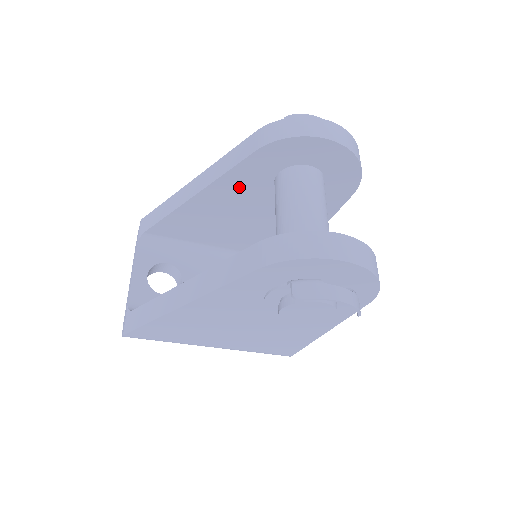
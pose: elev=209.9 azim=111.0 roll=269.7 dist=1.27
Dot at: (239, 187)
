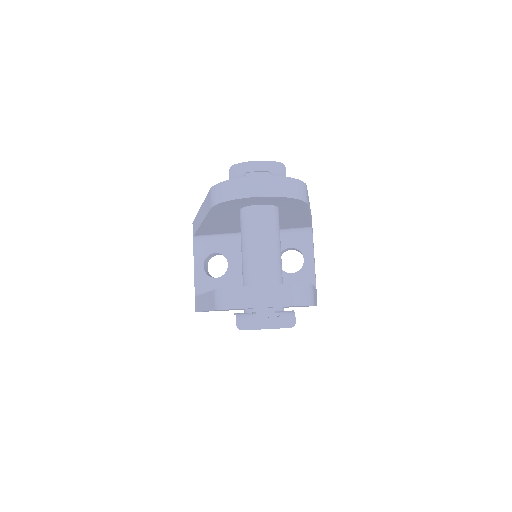
Dot at: (223, 217)
